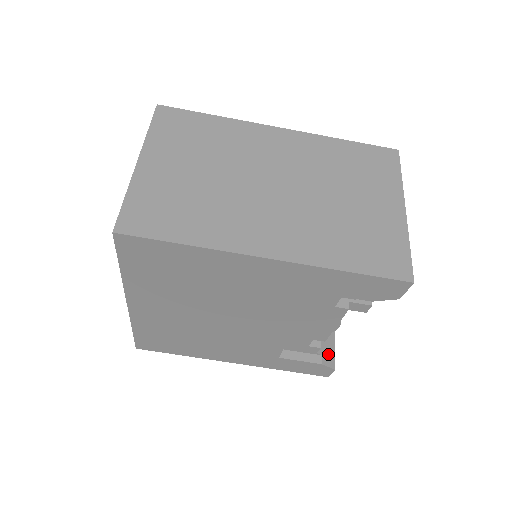
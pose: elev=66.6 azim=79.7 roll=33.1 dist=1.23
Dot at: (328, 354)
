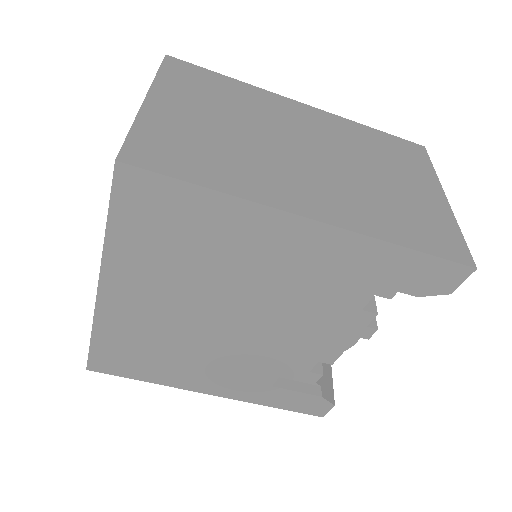
Dot at: (327, 386)
